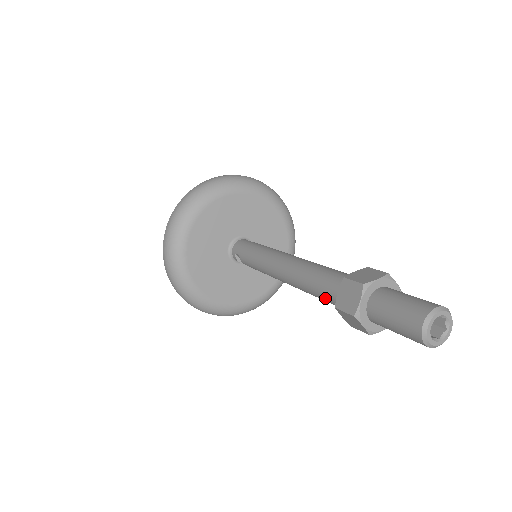
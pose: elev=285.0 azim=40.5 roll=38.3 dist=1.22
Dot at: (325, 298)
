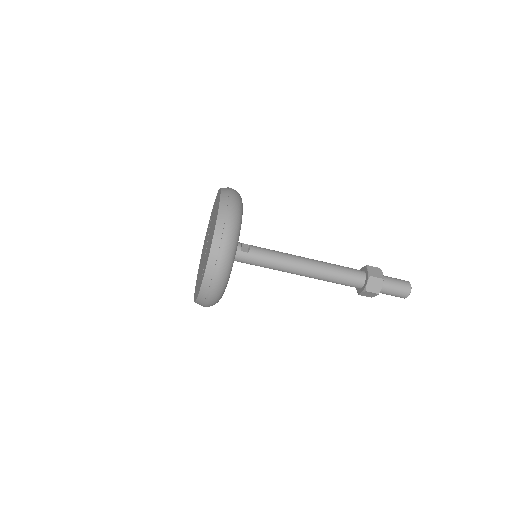
Dot at: occluded
